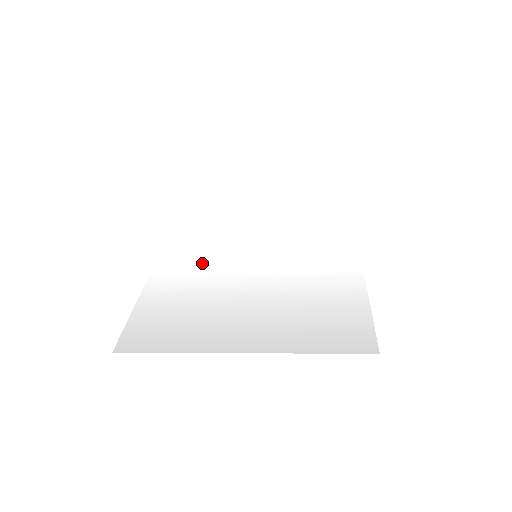
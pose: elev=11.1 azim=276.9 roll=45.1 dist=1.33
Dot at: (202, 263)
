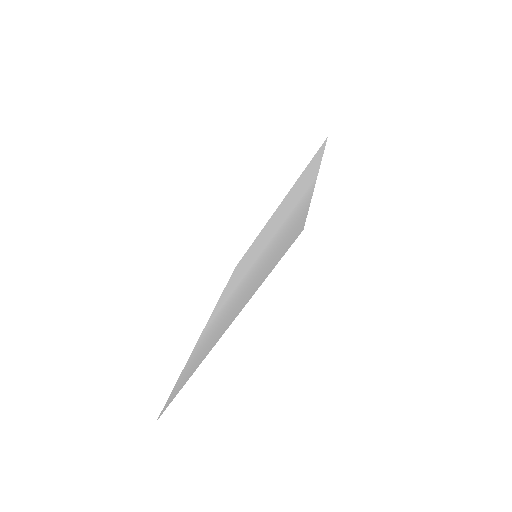
Dot at: (225, 299)
